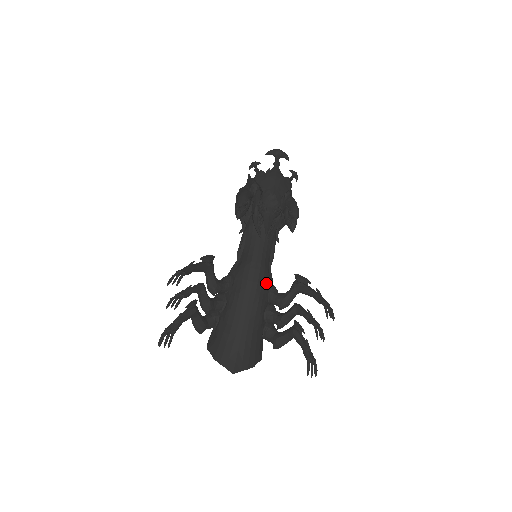
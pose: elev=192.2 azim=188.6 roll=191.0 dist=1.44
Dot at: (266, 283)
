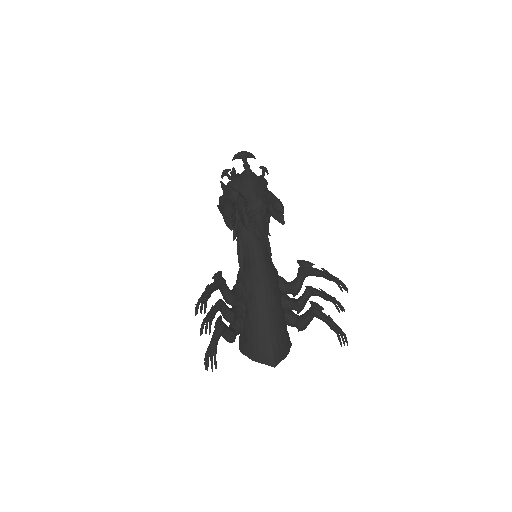
Dot at: (275, 278)
